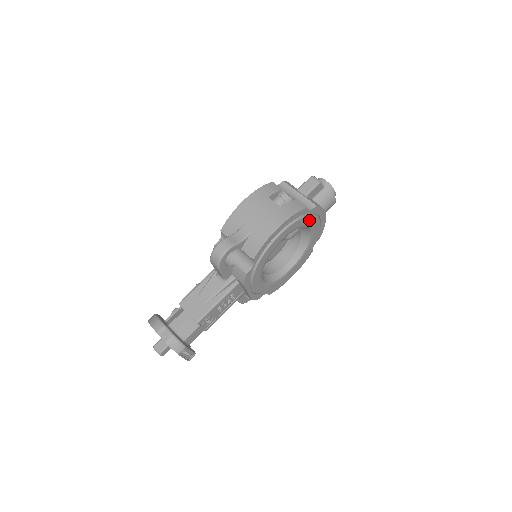
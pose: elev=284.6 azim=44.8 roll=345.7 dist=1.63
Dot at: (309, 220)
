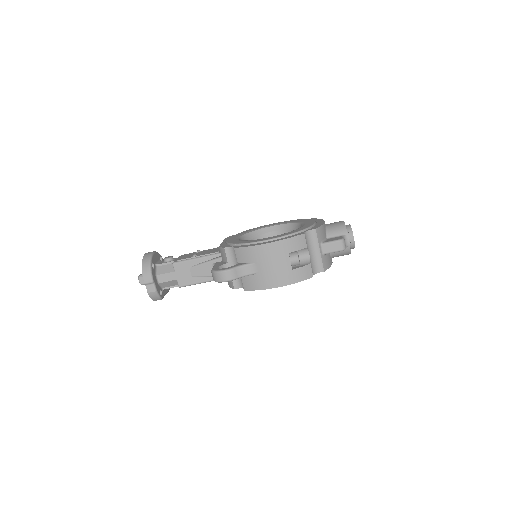
Dot at: occluded
